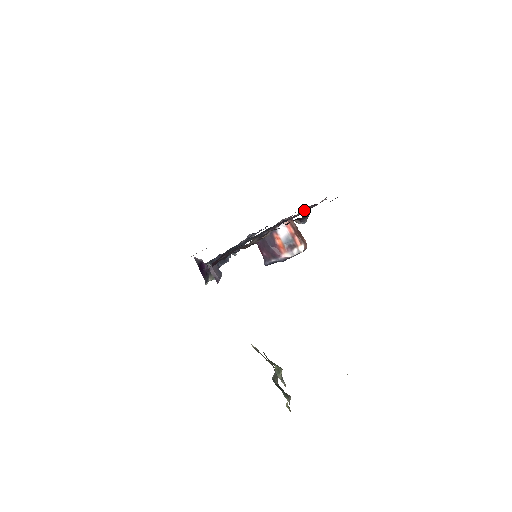
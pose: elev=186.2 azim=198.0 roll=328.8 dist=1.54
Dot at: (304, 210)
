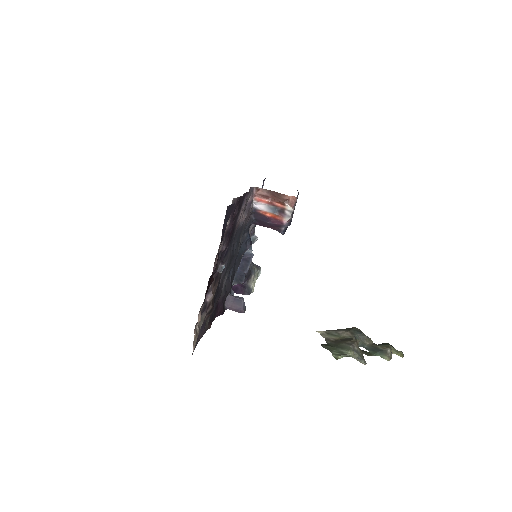
Dot at: (225, 234)
